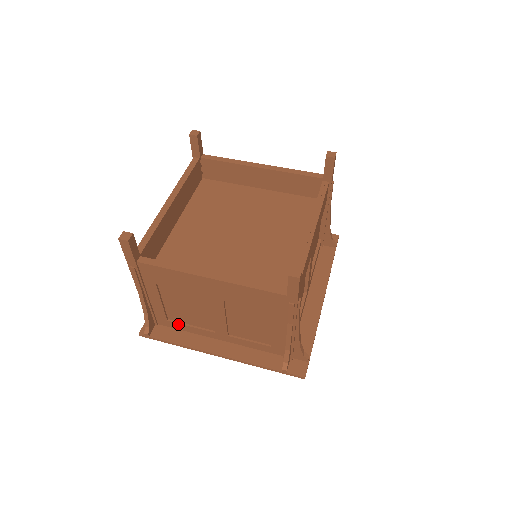
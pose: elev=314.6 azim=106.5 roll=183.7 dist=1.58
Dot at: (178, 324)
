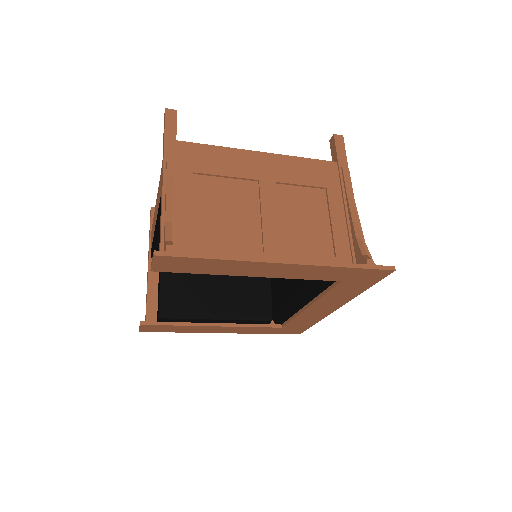
Dot at: (209, 250)
